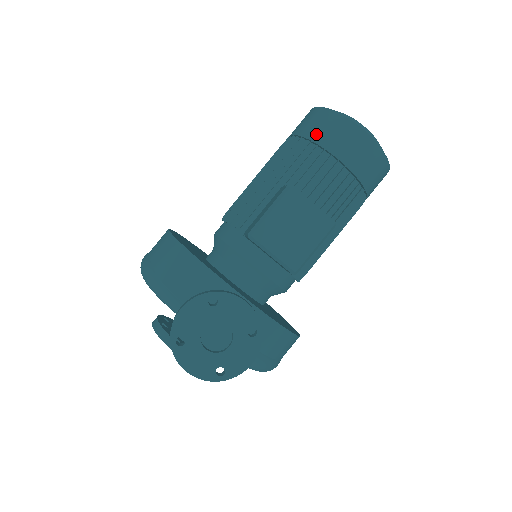
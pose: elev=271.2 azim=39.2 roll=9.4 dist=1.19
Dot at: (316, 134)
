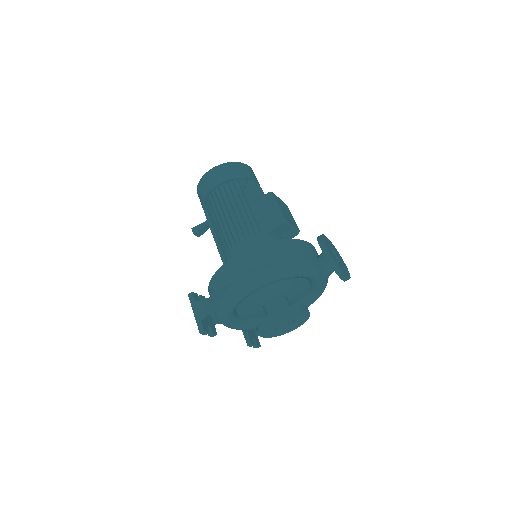
Dot at: (238, 174)
